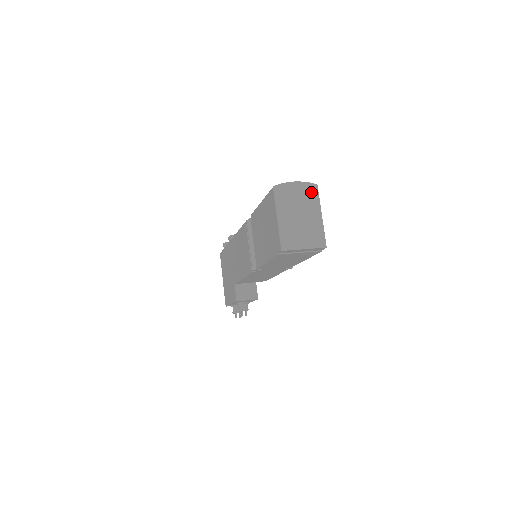
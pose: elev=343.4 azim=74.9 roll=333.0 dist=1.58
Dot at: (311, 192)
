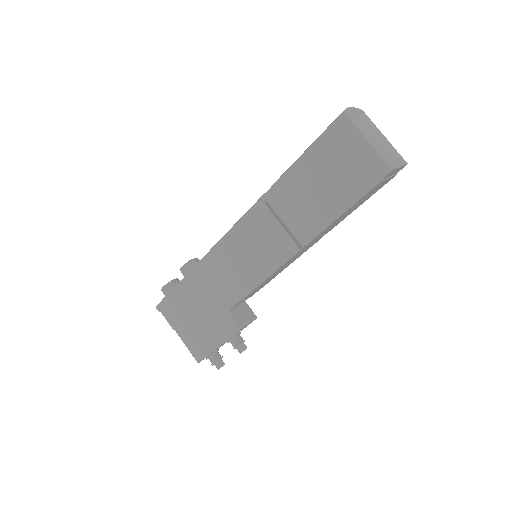
Dot at: (365, 117)
